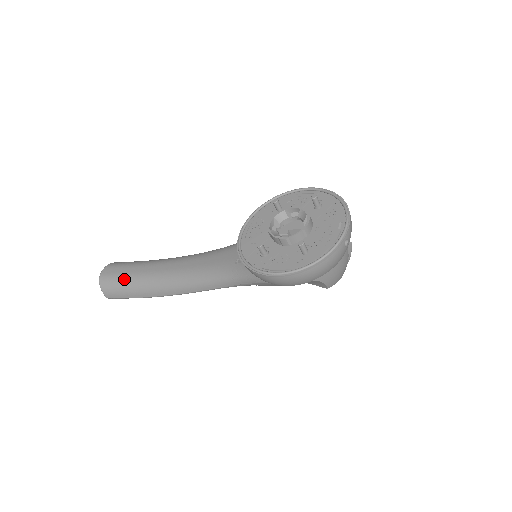
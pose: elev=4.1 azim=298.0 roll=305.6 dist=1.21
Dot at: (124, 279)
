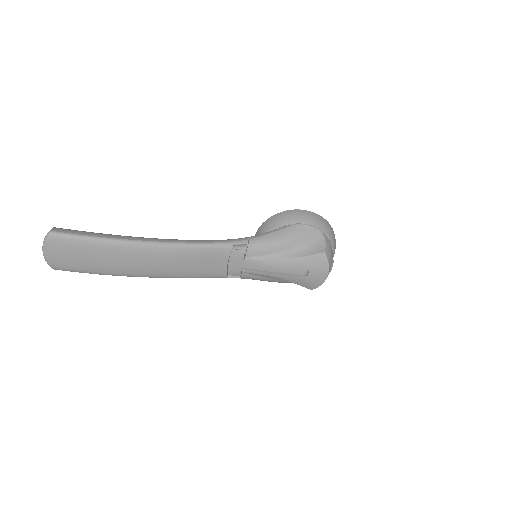
Dot at: occluded
